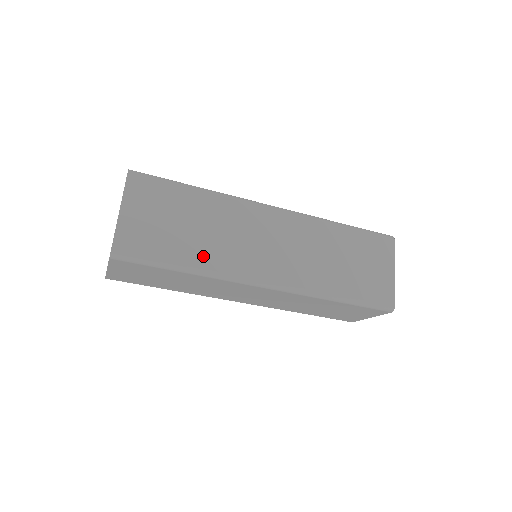
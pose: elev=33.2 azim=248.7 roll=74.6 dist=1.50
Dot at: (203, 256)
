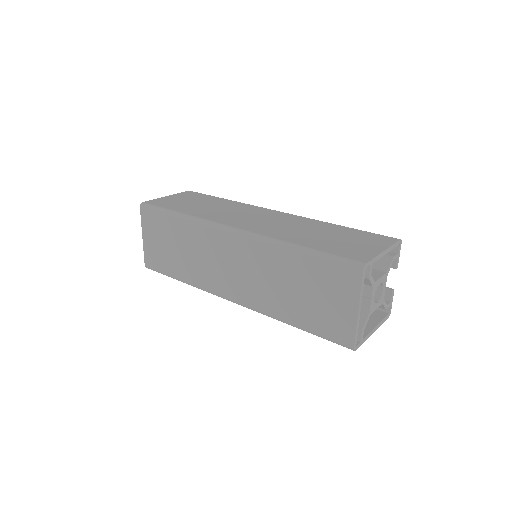
Dot at: (189, 273)
